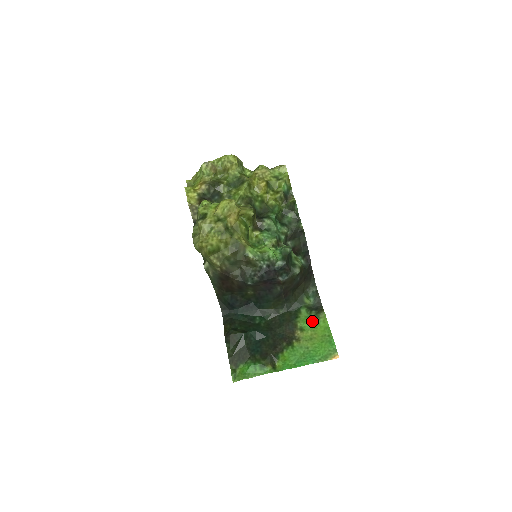
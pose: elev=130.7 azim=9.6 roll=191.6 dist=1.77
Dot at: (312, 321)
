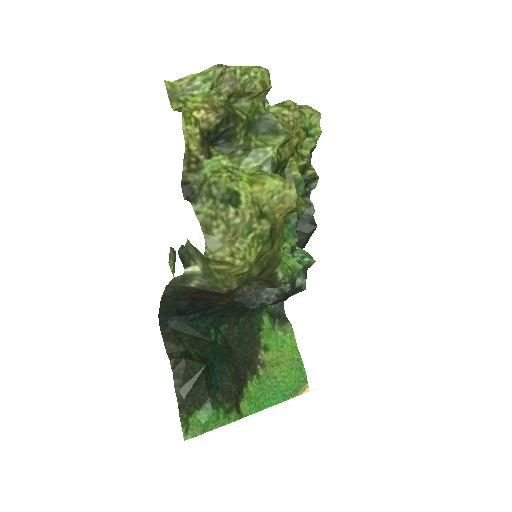
Dot at: (277, 336)
